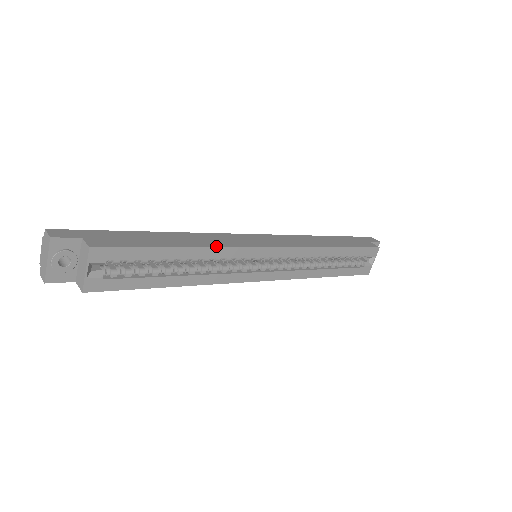
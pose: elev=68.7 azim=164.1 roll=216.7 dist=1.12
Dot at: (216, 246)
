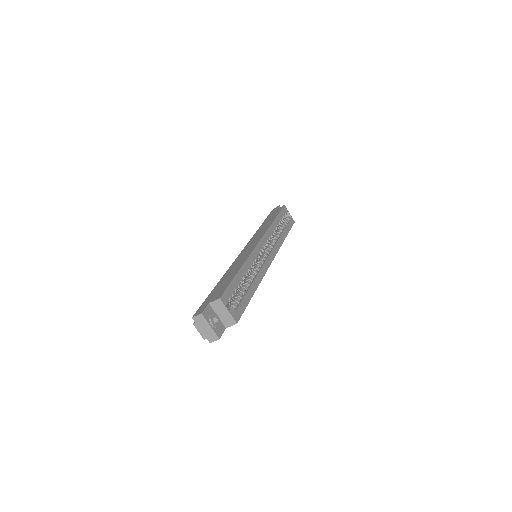
Dot at: (246, 259)
